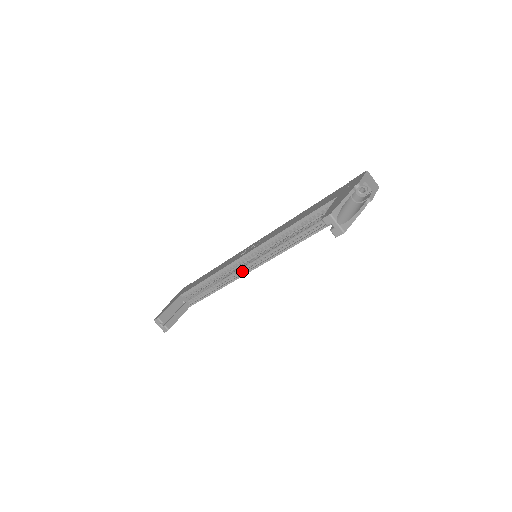
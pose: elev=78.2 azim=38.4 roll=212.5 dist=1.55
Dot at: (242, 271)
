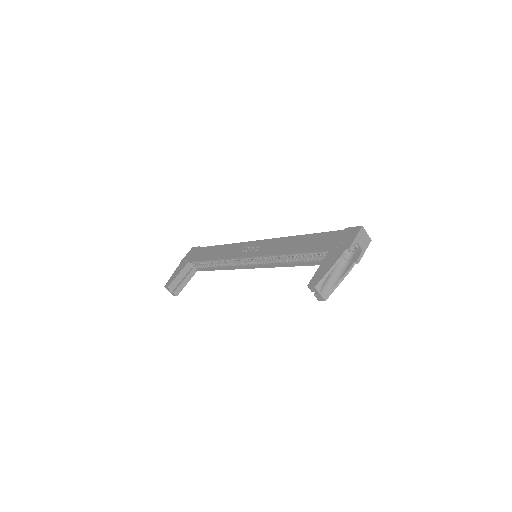
Dot at: (243, 264)
